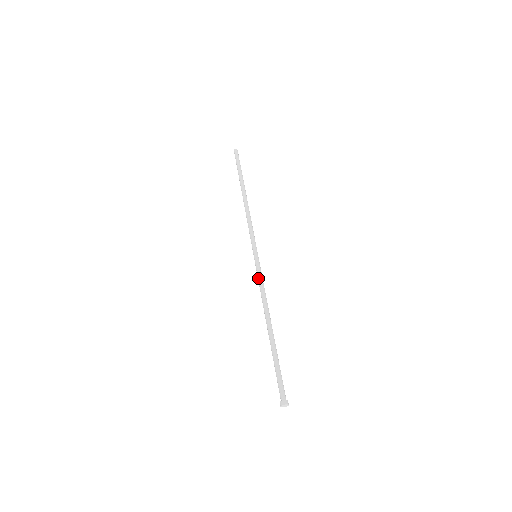
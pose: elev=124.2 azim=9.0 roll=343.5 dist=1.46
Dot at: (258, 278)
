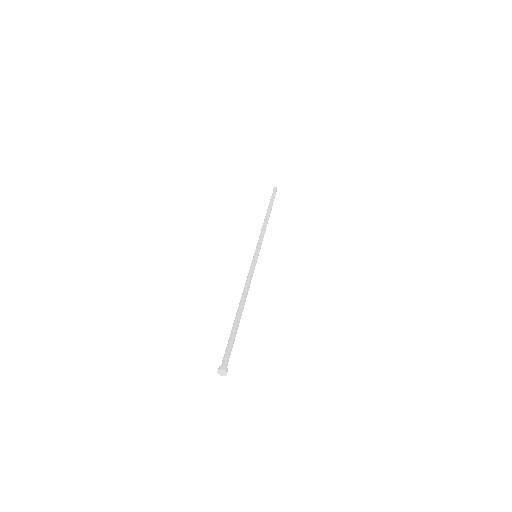
Dot at: (250, 270)
